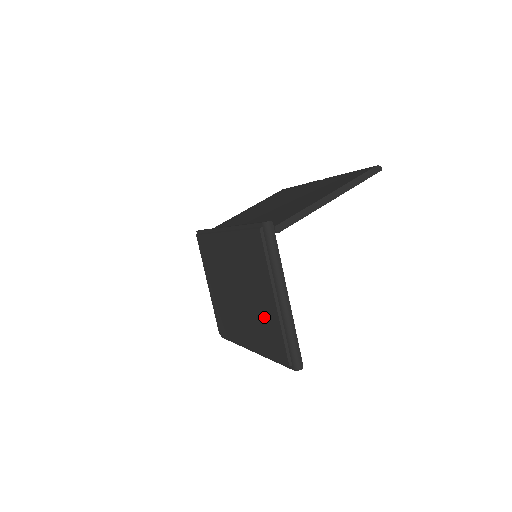
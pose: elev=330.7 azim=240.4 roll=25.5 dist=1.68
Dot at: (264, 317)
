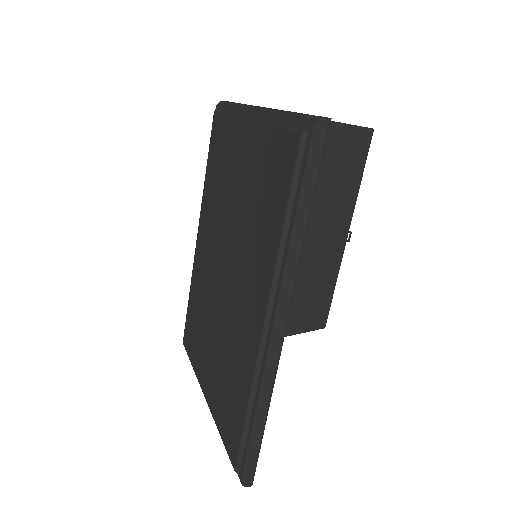
Dot at: (251, 184)
